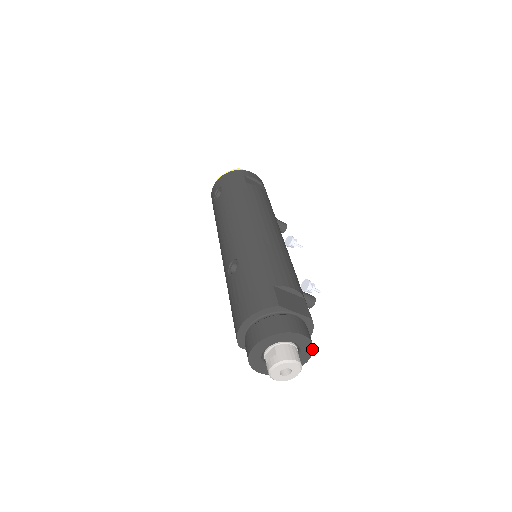
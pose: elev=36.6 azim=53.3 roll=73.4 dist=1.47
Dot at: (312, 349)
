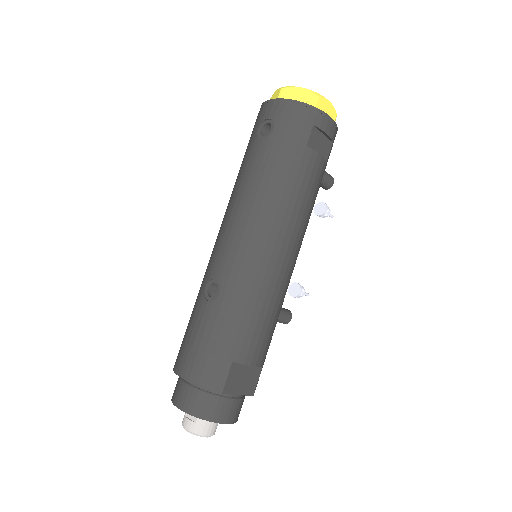
Dot at: occluded
